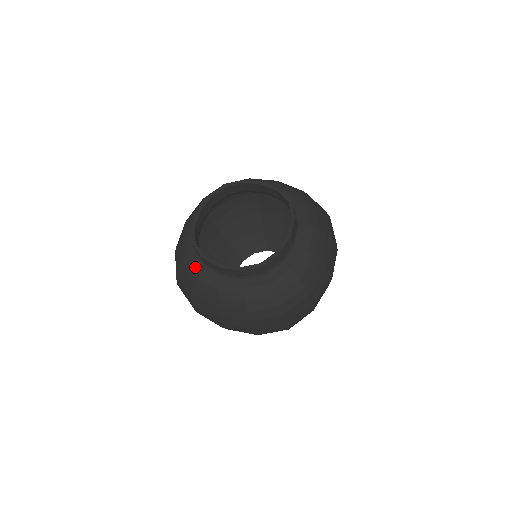
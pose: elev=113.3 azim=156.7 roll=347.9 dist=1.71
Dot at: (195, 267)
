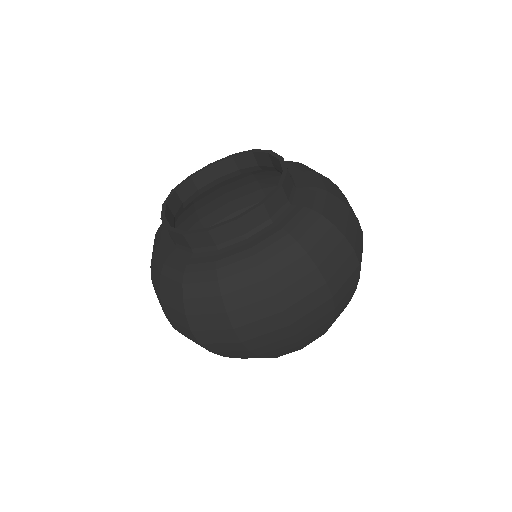
Dot at: occluded
